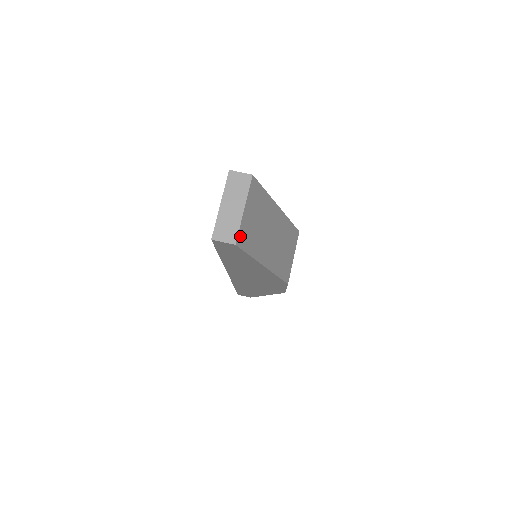
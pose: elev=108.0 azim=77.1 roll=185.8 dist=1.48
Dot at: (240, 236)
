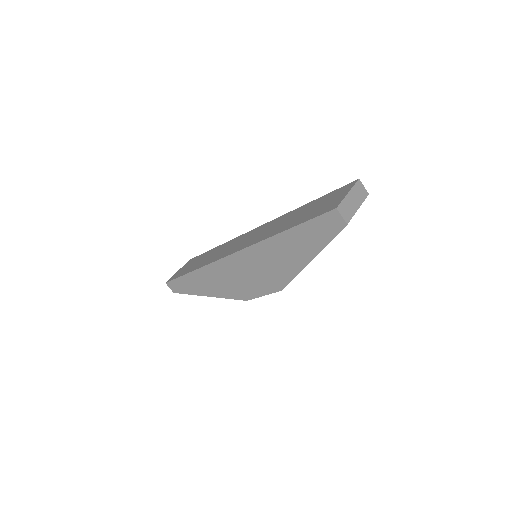
Dot at: occluded
